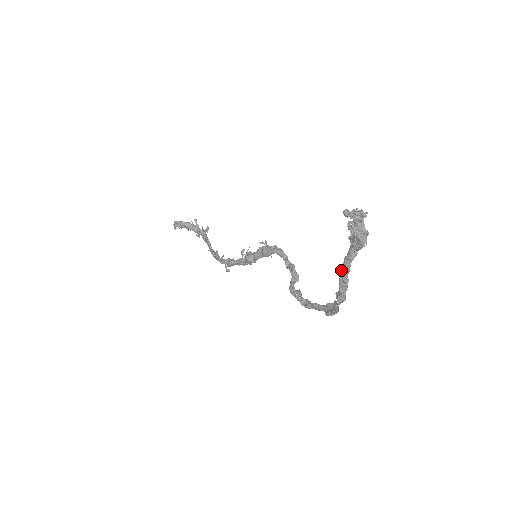
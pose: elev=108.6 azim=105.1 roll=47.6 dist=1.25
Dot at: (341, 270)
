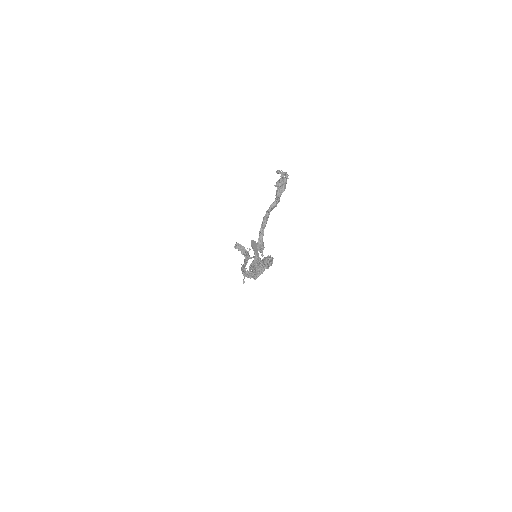
Dot at: (265, 216)
